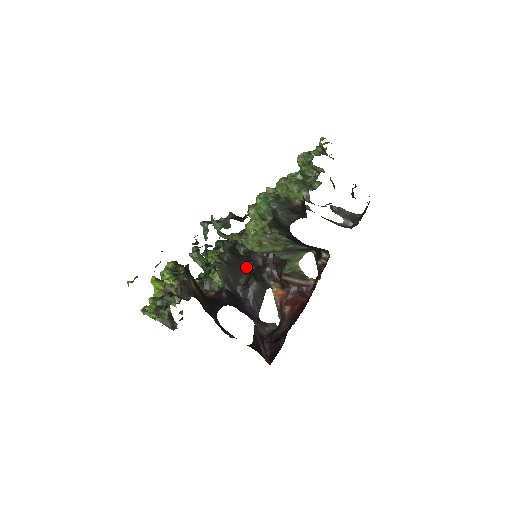
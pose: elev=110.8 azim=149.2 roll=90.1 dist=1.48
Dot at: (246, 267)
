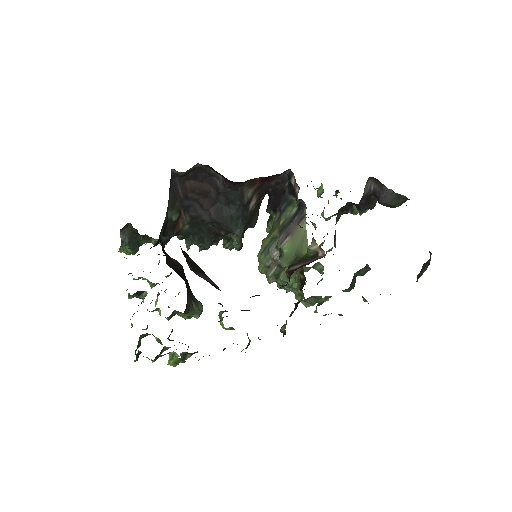
Dot at: occluded
